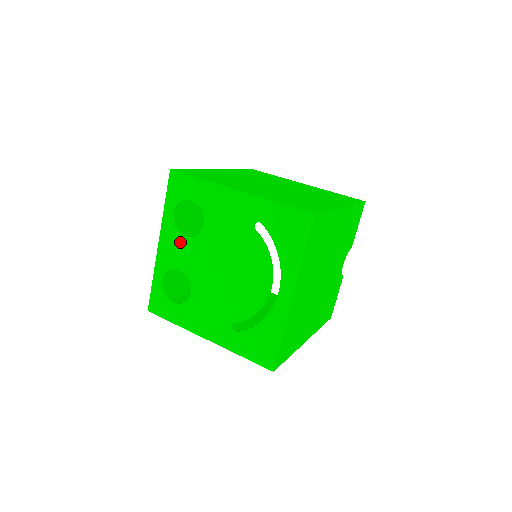
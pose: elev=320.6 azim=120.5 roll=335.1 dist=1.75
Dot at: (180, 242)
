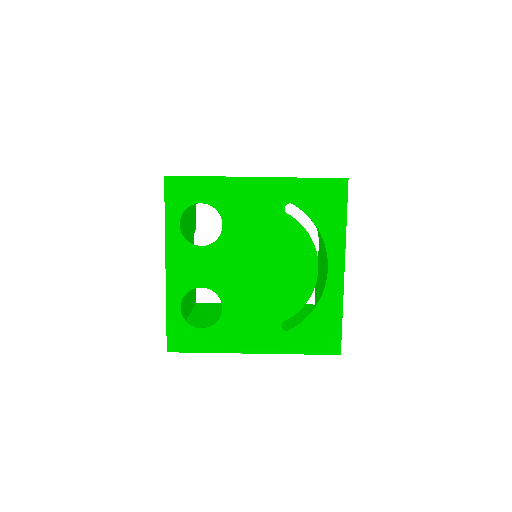
Dot at: (196, 255)
